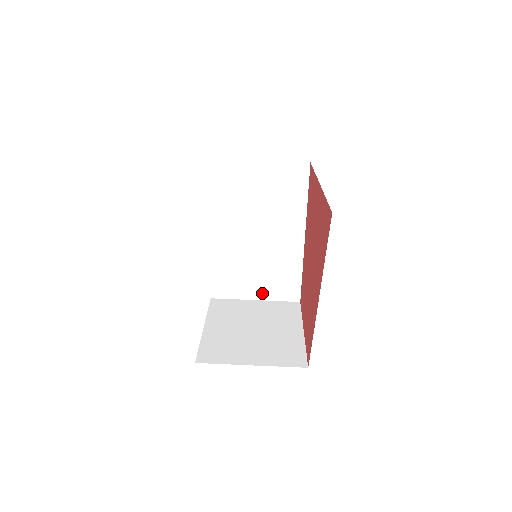
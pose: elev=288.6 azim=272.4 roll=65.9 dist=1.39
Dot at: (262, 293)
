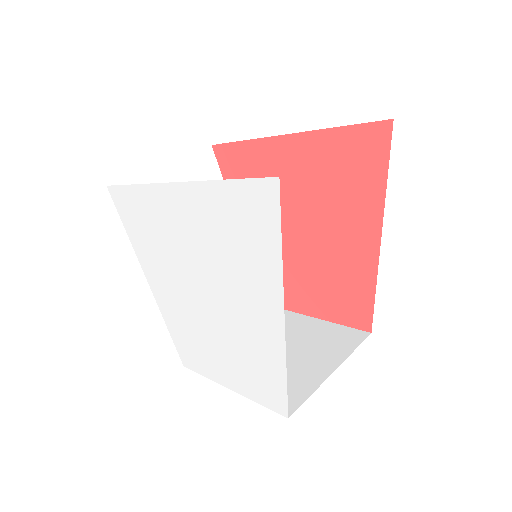
Dot at: occluded
